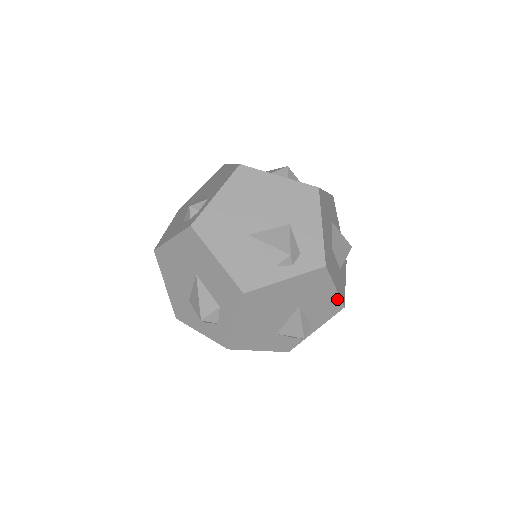
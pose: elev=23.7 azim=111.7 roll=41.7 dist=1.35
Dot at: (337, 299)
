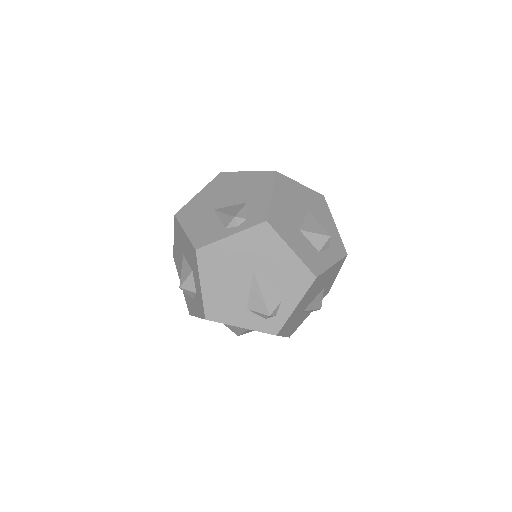
Dot at: occluded
